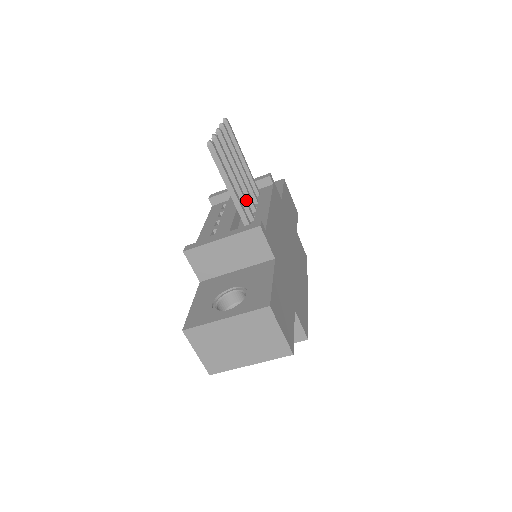
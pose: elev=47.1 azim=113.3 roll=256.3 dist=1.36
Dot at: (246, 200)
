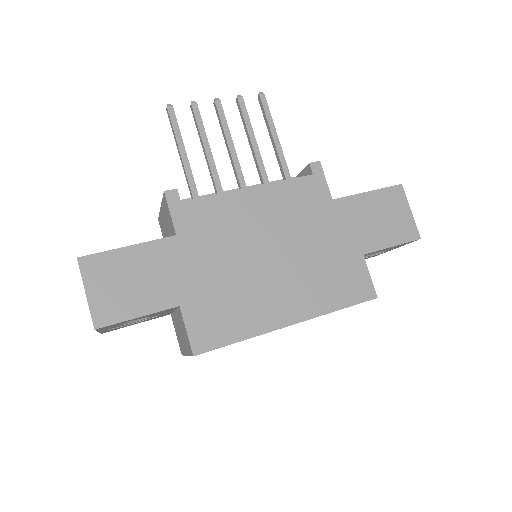
Dot at: (217, 175)
